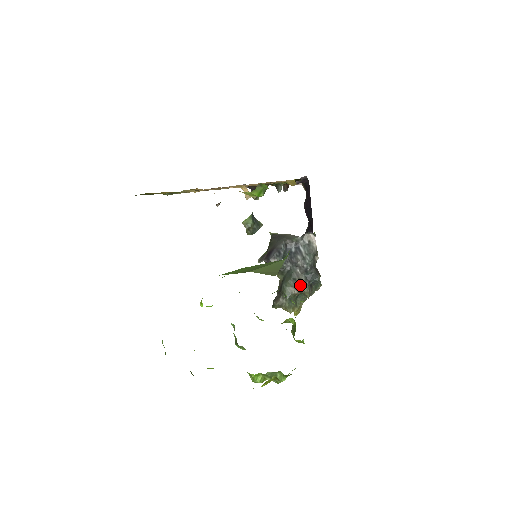
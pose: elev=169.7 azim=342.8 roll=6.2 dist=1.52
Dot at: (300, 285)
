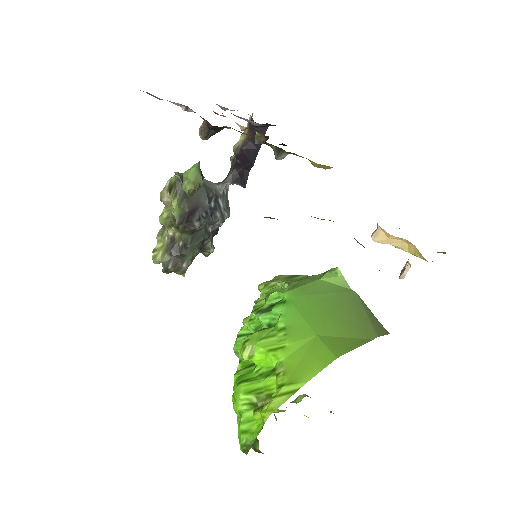
Dot at: (206, 245)
